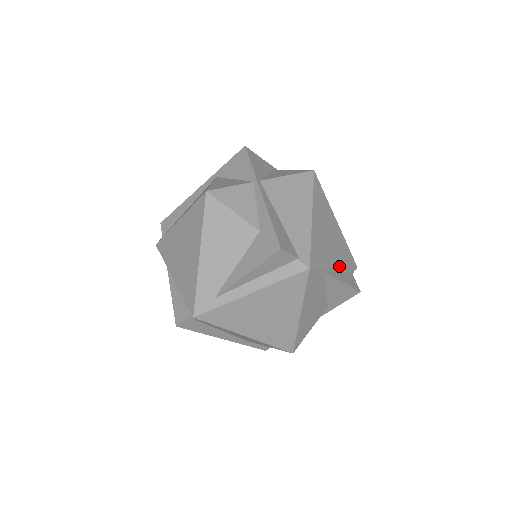
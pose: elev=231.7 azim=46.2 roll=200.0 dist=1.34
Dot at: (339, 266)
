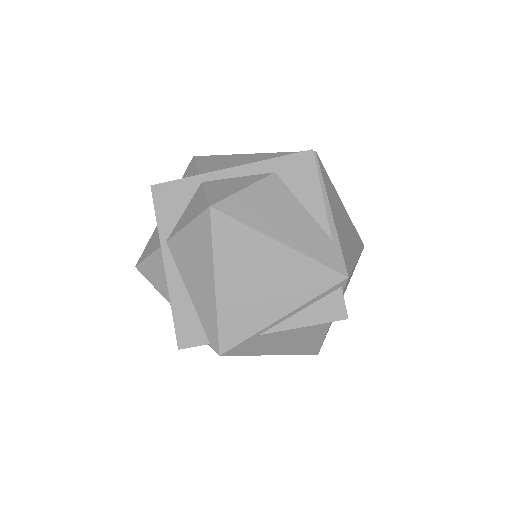
Dot at: (291, 310)
